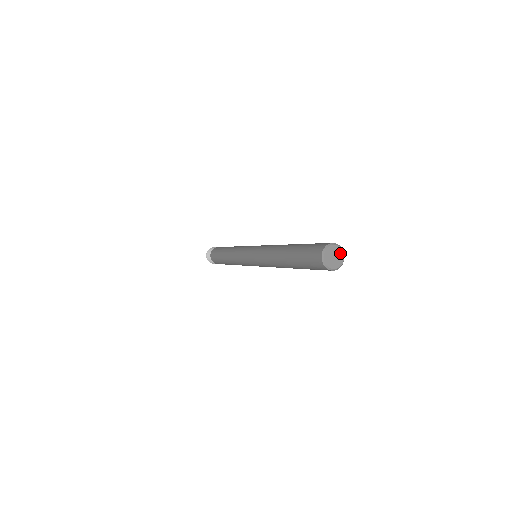
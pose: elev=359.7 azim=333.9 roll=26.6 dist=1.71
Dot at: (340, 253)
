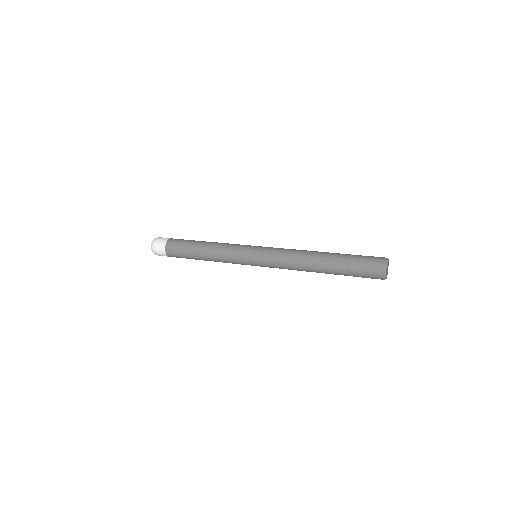
Dot at: (388, 265)
